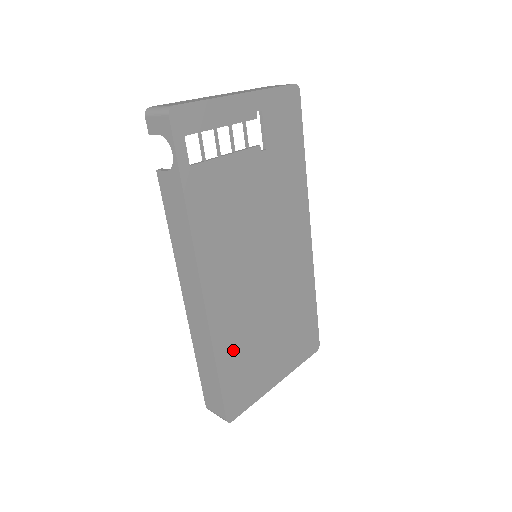
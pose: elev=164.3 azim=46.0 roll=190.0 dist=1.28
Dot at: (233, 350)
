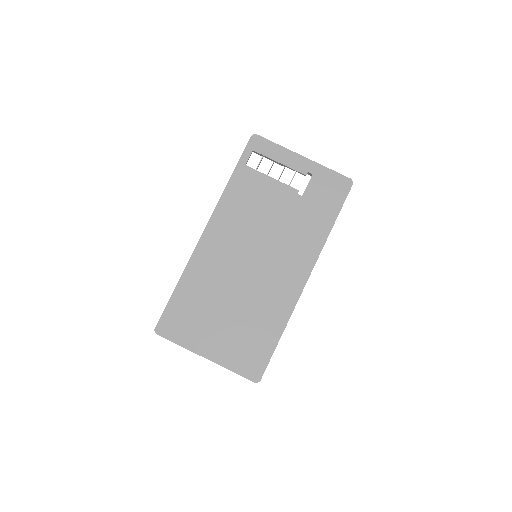
Dot at: (194, 288)
